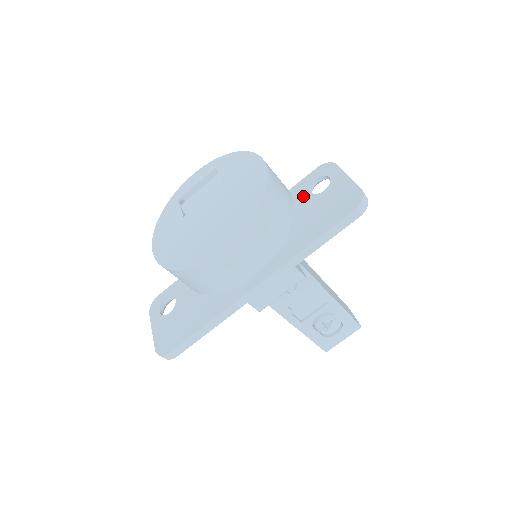
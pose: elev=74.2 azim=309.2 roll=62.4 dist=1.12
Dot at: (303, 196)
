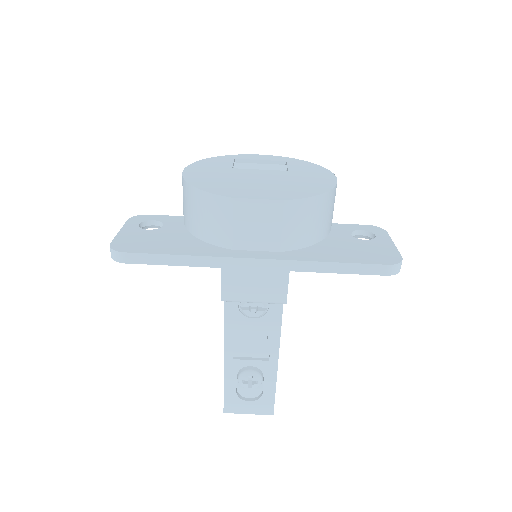
Dot at: (342, 233)
